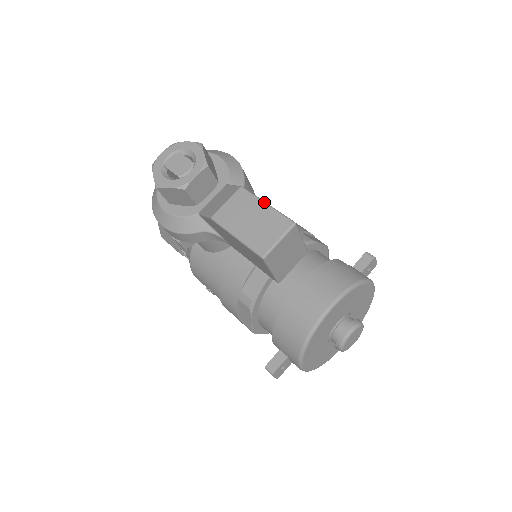
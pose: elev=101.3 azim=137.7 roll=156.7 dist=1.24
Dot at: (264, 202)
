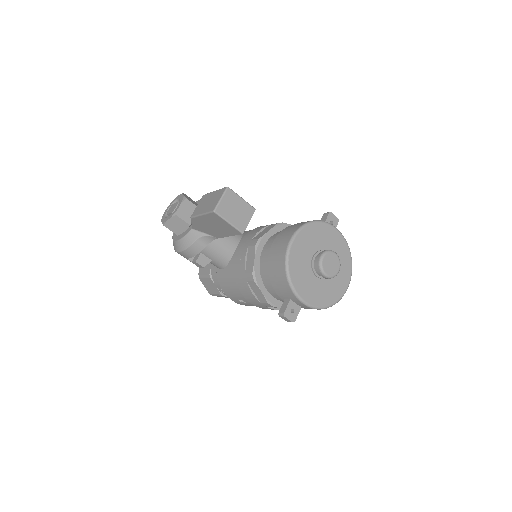
Dot at: (213, 191)
